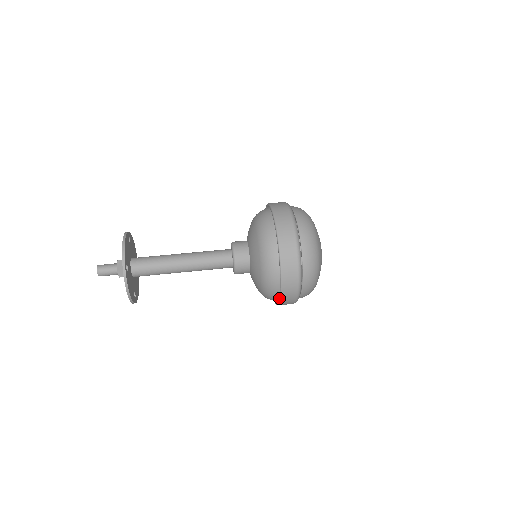
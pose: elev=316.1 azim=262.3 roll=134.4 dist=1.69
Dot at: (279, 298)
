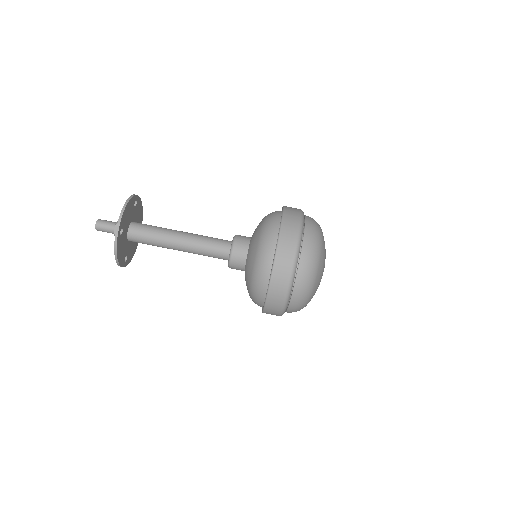
Dot at: occluded
